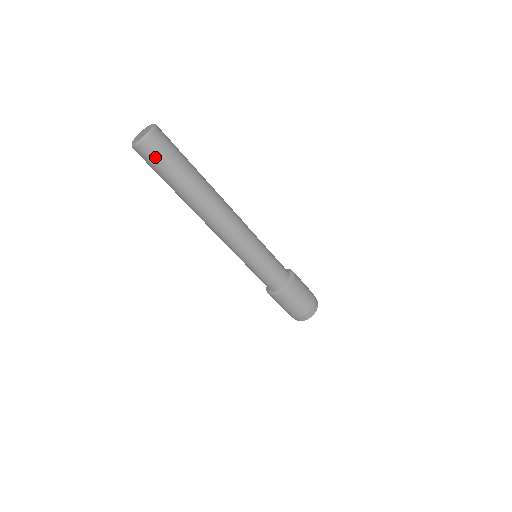
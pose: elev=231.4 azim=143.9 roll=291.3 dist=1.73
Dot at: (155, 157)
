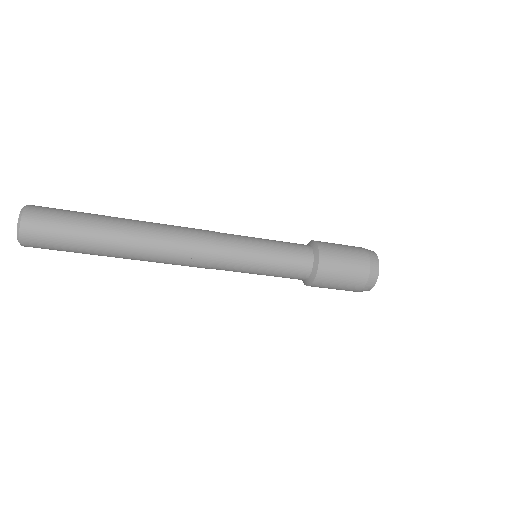
Dot at: (50, 249)
